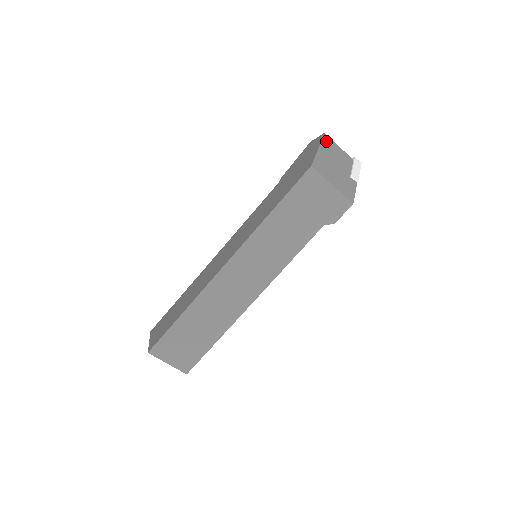
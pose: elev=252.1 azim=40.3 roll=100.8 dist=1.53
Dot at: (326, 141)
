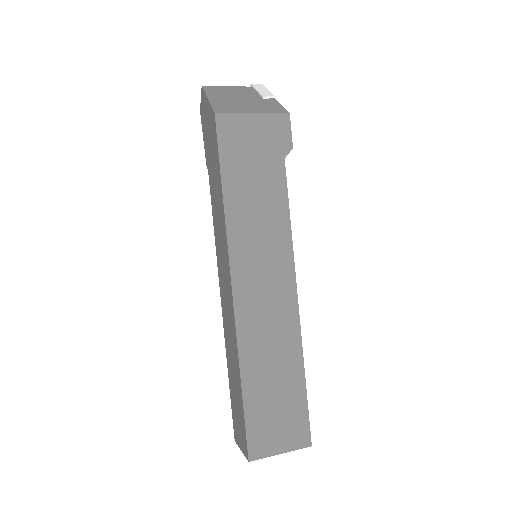
Dot at: (209, 90)
